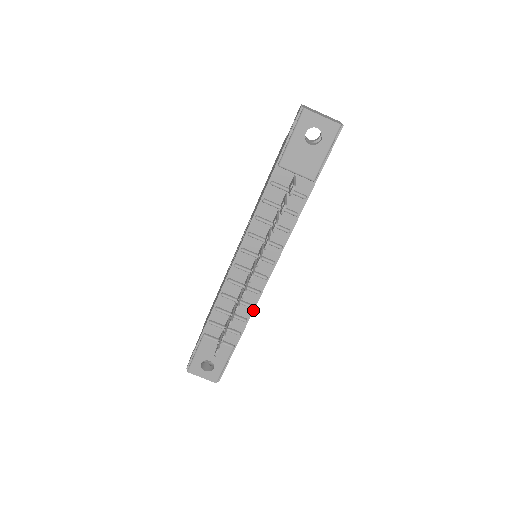
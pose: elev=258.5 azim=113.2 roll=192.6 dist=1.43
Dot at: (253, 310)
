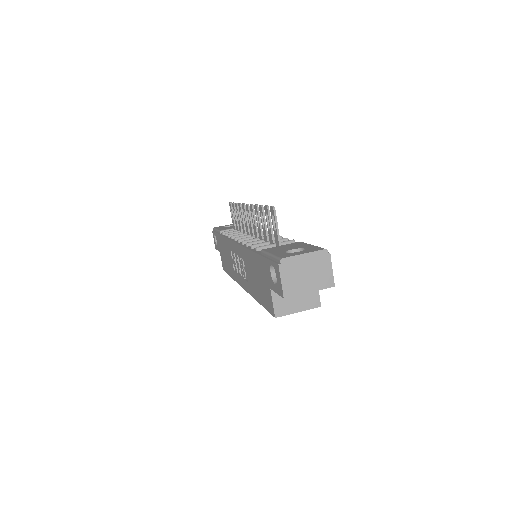
Dot at: occluded
